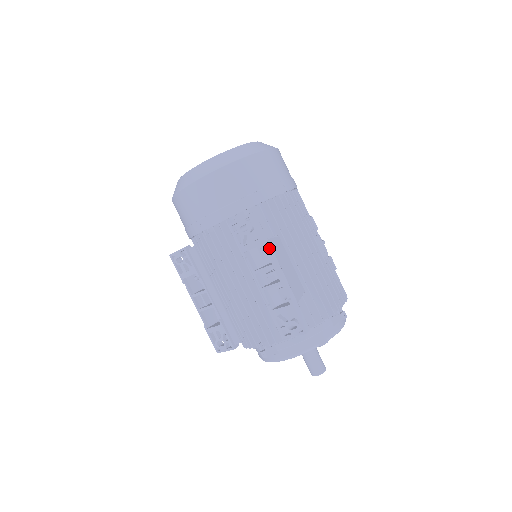
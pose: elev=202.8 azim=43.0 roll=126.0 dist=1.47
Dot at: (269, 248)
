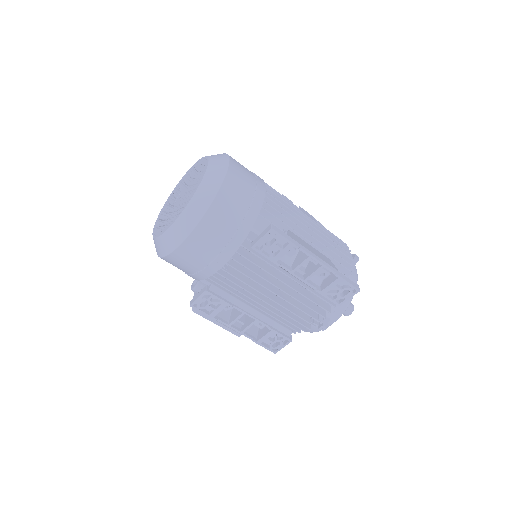
Dot at: (299, 246)
